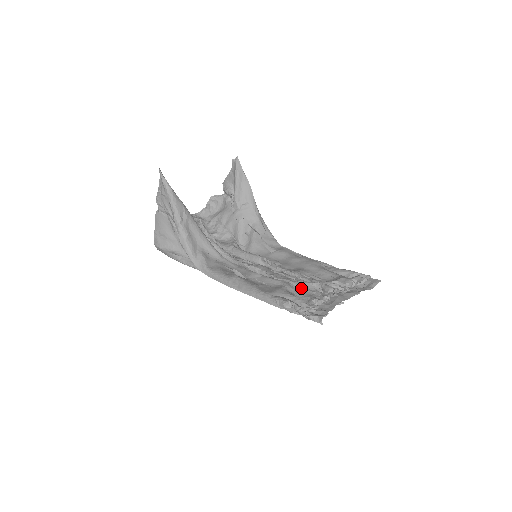
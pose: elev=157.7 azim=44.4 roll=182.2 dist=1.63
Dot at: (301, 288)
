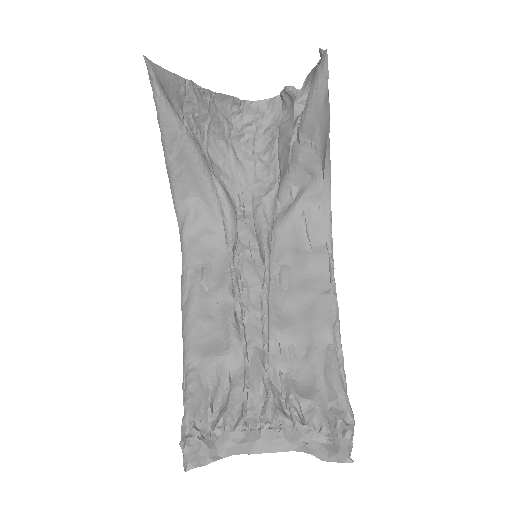
Dot at: (244, 373)
